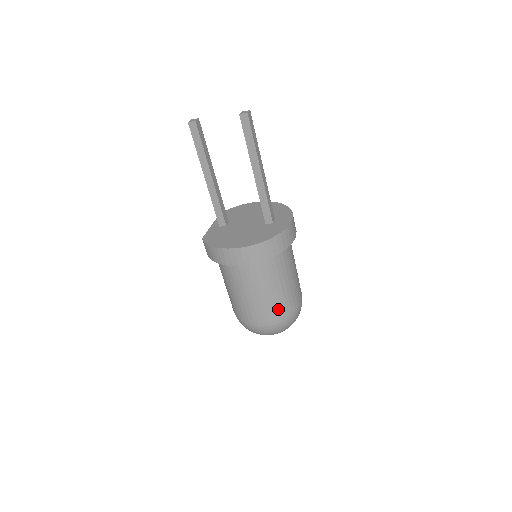
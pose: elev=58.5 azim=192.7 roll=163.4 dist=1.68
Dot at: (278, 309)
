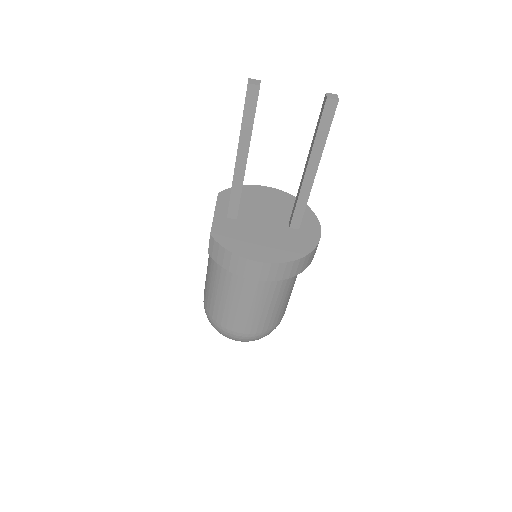
Dot at: (271, 321)
